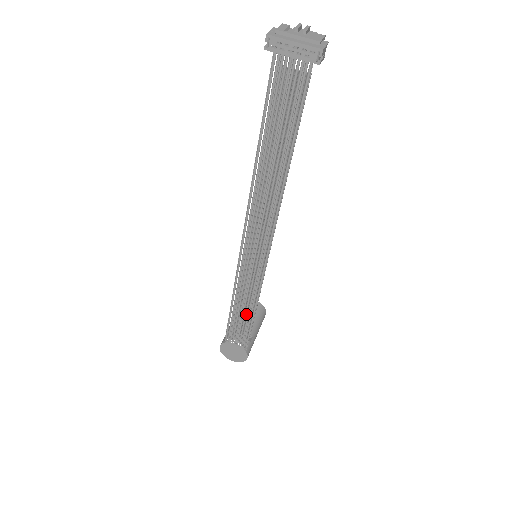
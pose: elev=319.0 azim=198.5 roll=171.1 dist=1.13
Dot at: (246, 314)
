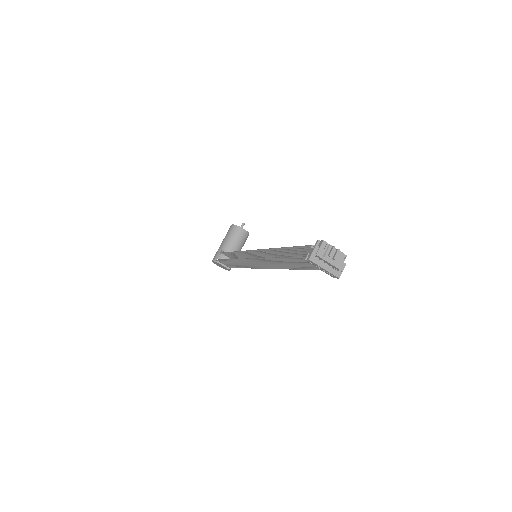
Dot at: (238, 265)
